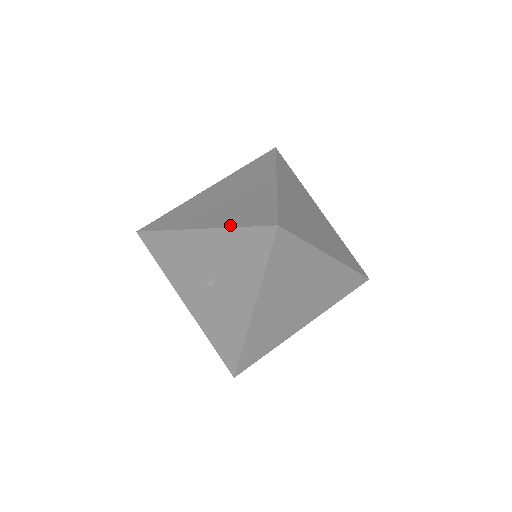
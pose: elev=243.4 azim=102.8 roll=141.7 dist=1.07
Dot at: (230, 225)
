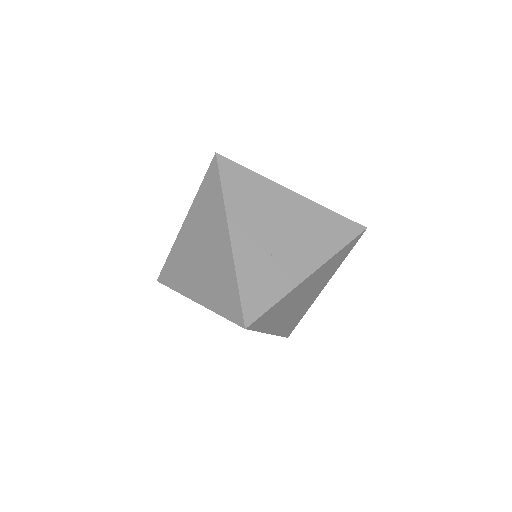
Dot at: (214, 309)
